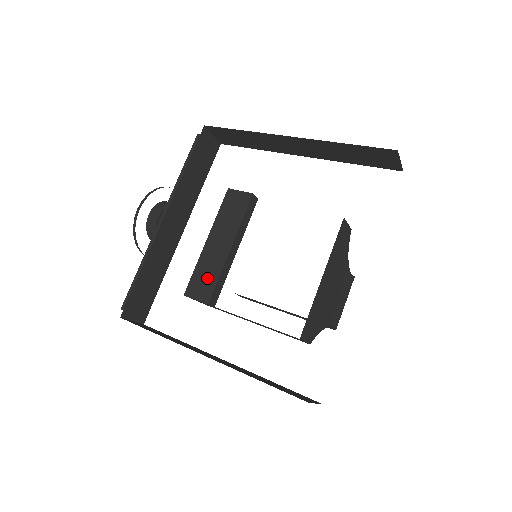
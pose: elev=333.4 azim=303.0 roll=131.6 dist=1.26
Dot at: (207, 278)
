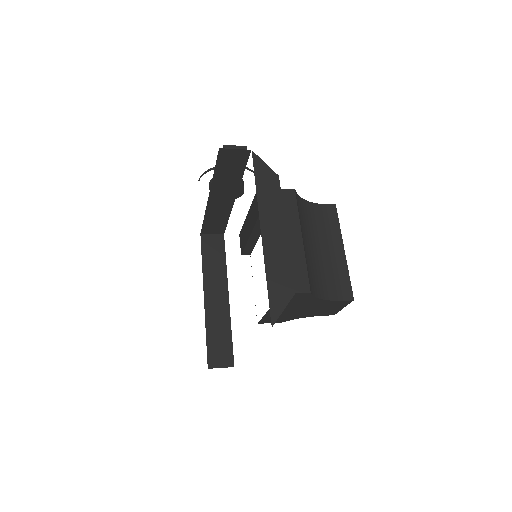
Dot at: (243, 239)
